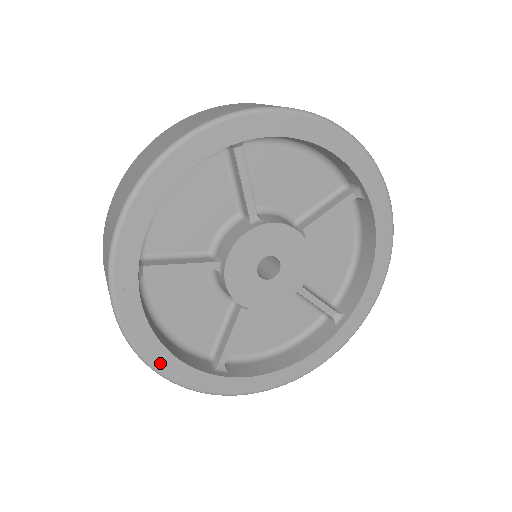
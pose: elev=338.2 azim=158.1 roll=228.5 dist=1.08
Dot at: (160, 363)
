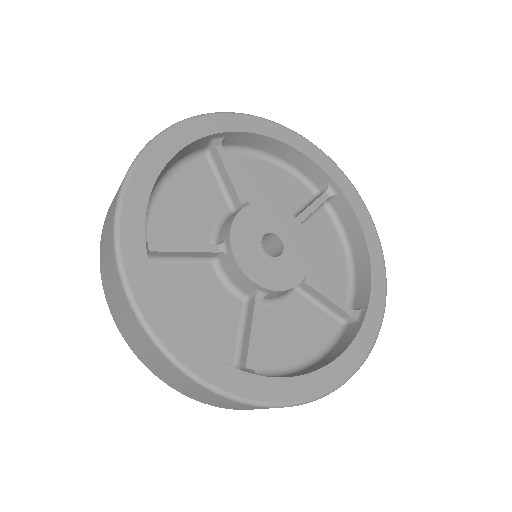
Dot at: (145, 166)
